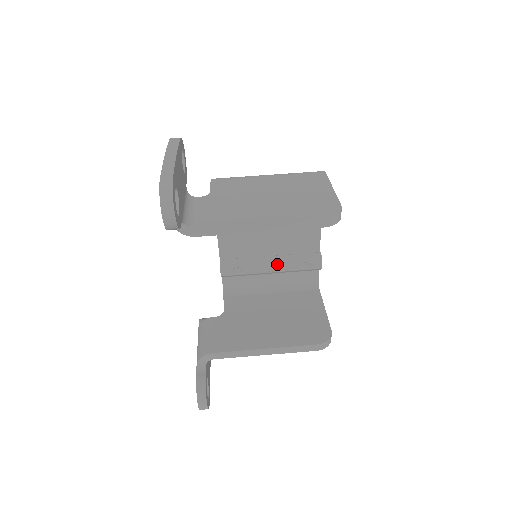
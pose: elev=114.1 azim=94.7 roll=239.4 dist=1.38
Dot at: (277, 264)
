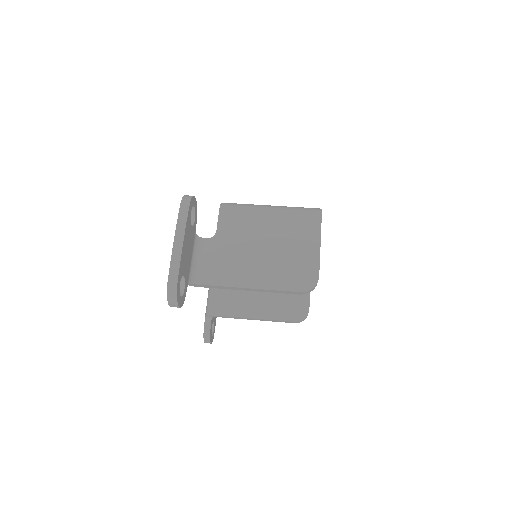
Dot at: occluded
